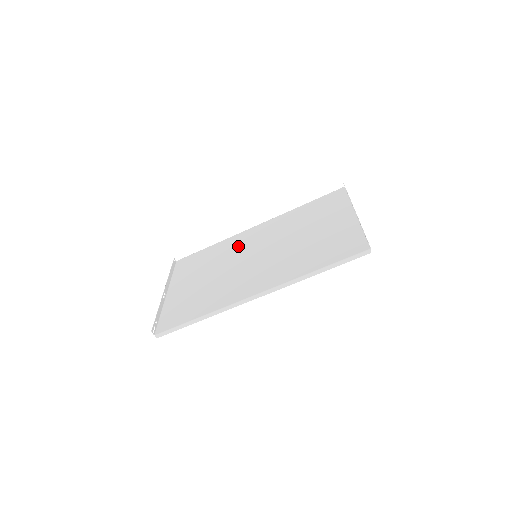
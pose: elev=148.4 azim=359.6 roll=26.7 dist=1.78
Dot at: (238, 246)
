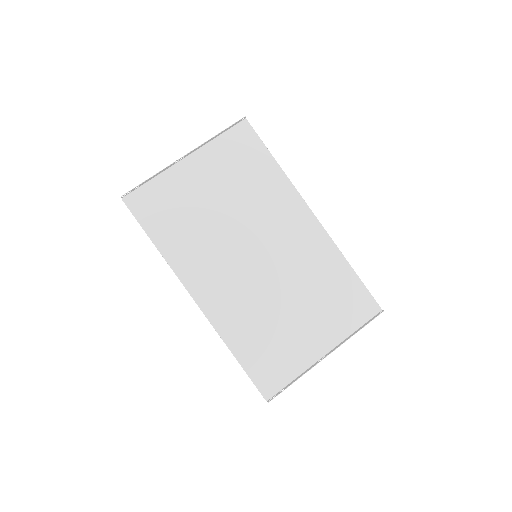
Dot at: (274, 213)
